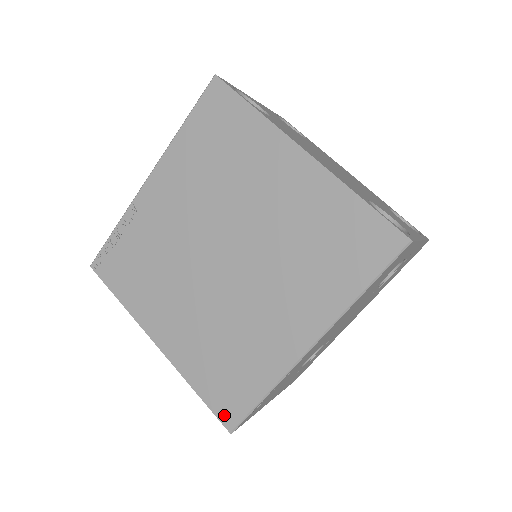
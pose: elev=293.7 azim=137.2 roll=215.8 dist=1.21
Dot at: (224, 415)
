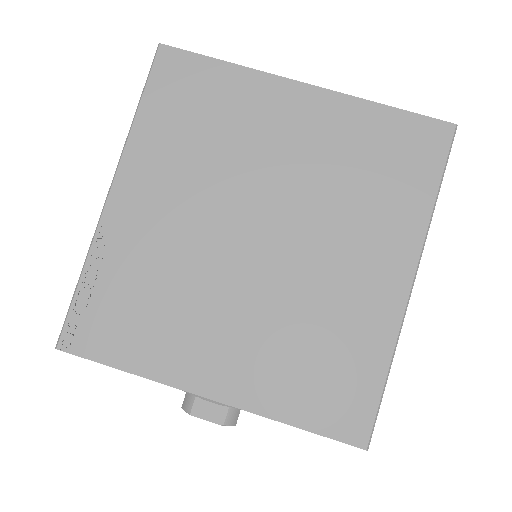
Dot at: (348, 432)
